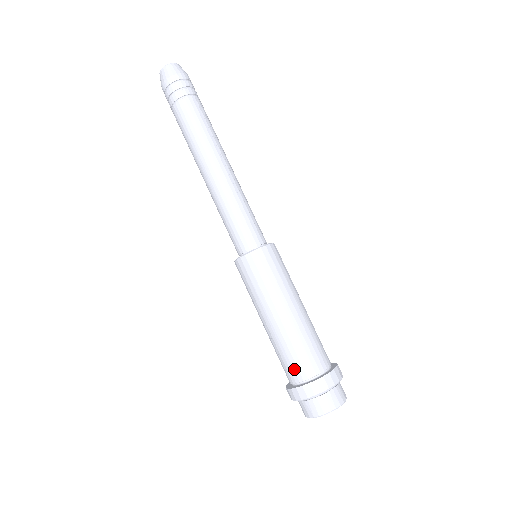
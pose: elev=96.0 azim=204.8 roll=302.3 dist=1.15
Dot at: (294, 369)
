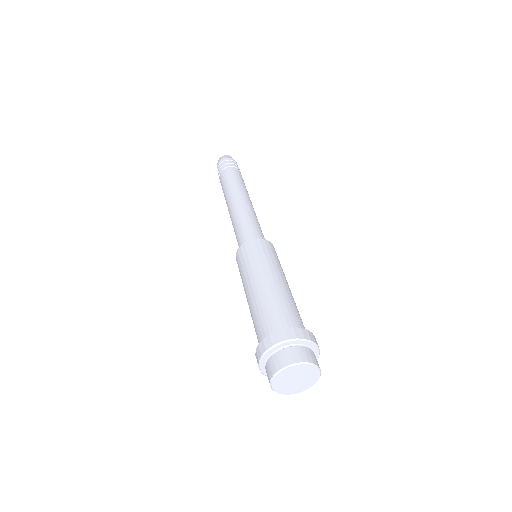
Dot at: (259, 334)
